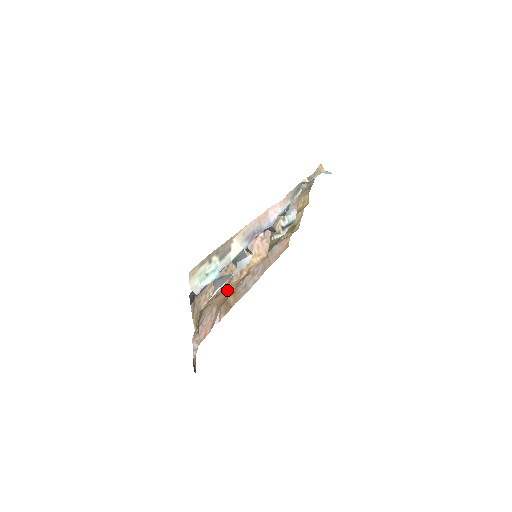
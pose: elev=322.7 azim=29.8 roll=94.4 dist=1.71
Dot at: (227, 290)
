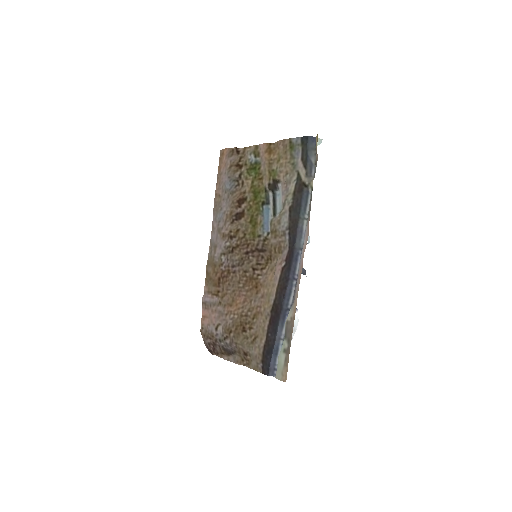
Dot at: (243, 305)
